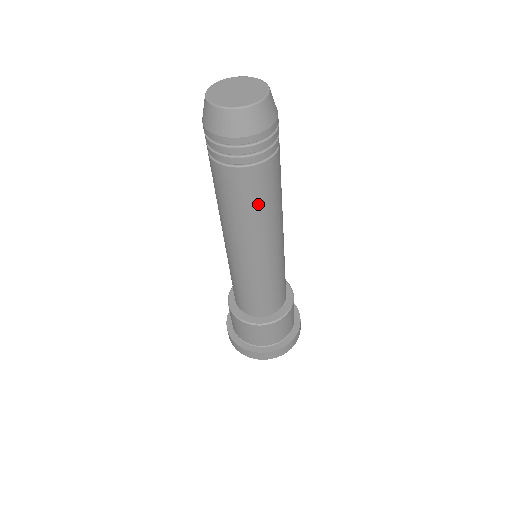
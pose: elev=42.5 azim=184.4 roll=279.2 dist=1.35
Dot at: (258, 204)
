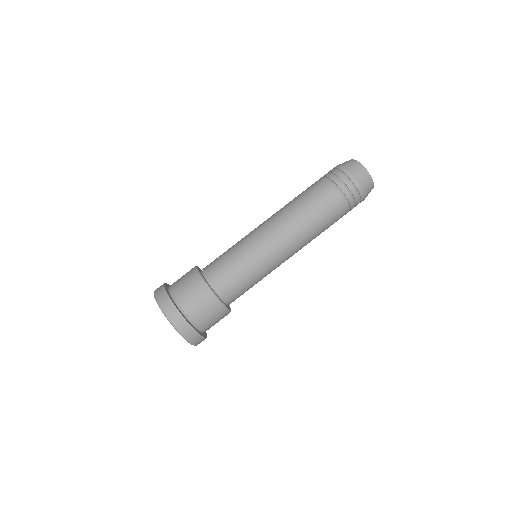
Dot at: (309, 203)
